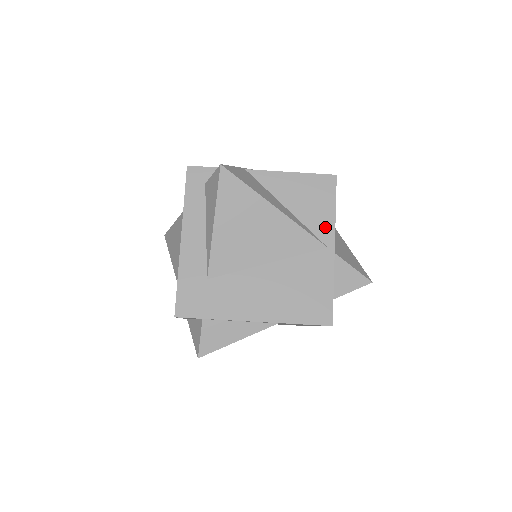
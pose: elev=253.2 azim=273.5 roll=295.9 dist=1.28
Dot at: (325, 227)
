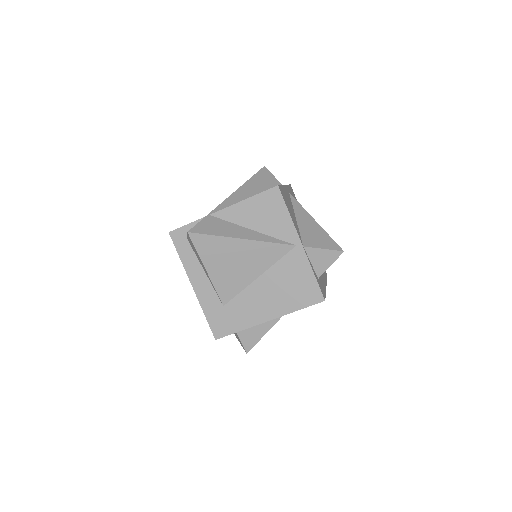
Dot at: (287, 231)
